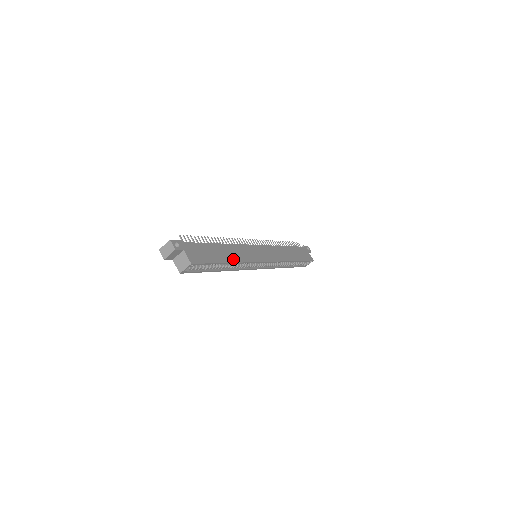
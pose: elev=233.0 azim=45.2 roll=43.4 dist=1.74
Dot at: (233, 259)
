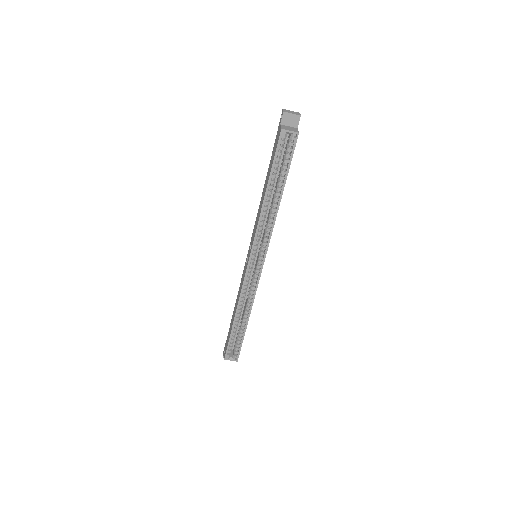
Dot at: (279, 204)
